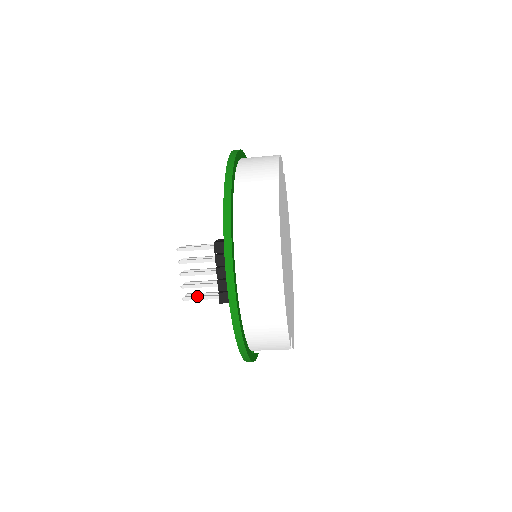
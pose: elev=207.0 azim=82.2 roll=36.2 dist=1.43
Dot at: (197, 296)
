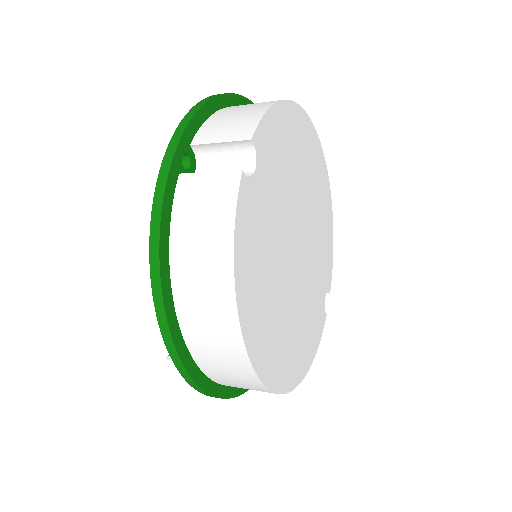
Dot at: occluded
